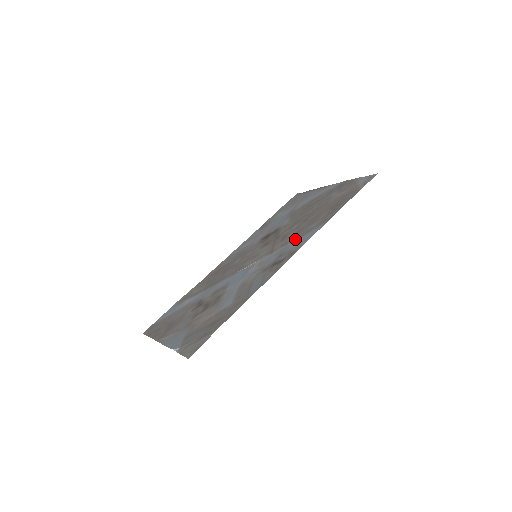
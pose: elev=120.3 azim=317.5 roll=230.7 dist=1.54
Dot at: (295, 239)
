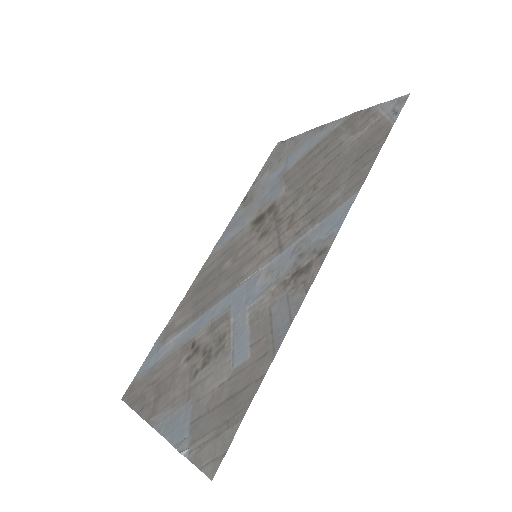
Dot at: (314, 224)
